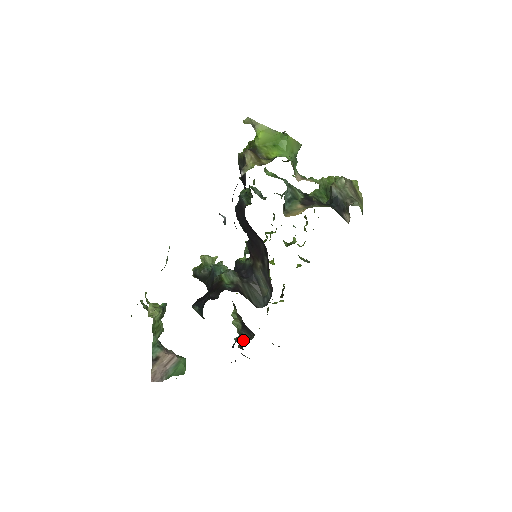
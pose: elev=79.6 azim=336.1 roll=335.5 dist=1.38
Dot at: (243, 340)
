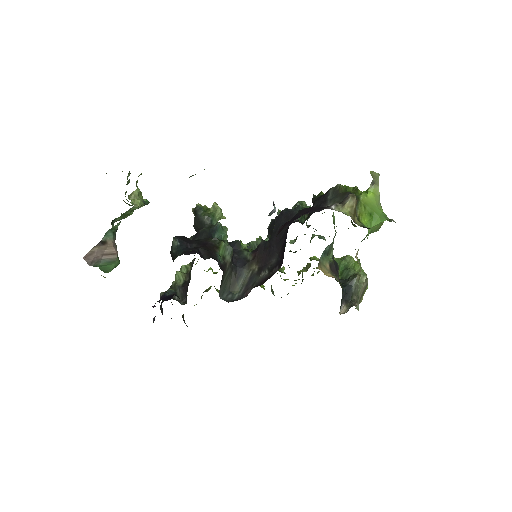
Dot at: occluded
